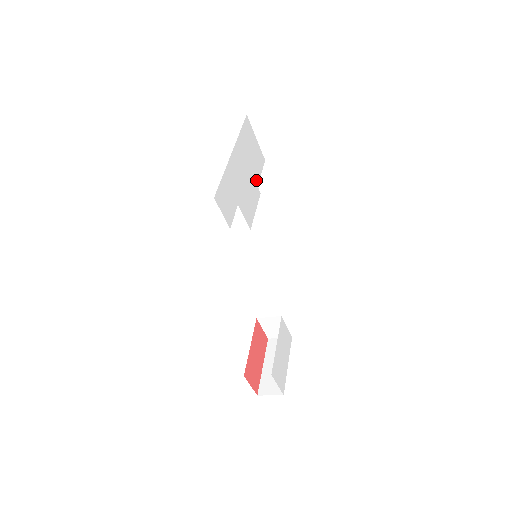
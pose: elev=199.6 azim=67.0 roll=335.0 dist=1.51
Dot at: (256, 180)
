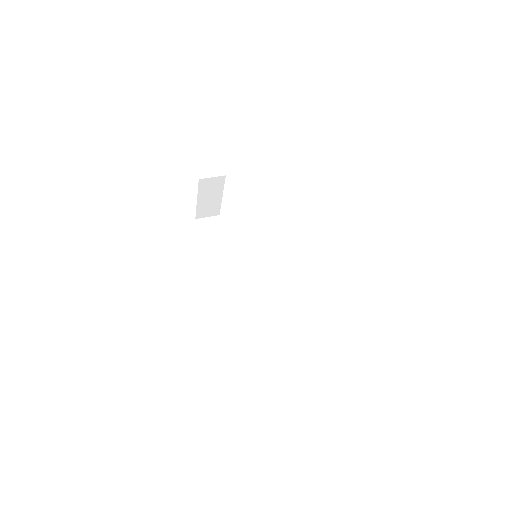
Dot at: occluded
